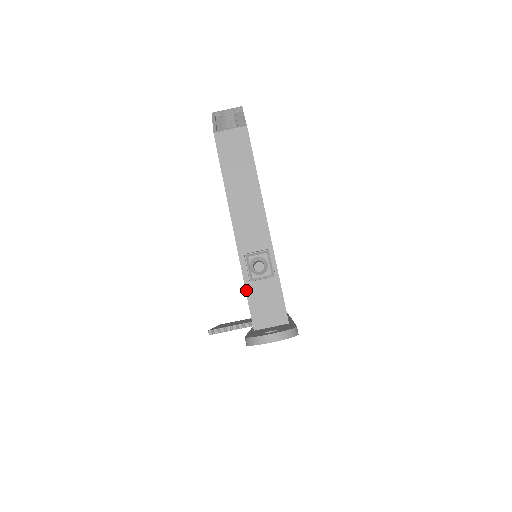
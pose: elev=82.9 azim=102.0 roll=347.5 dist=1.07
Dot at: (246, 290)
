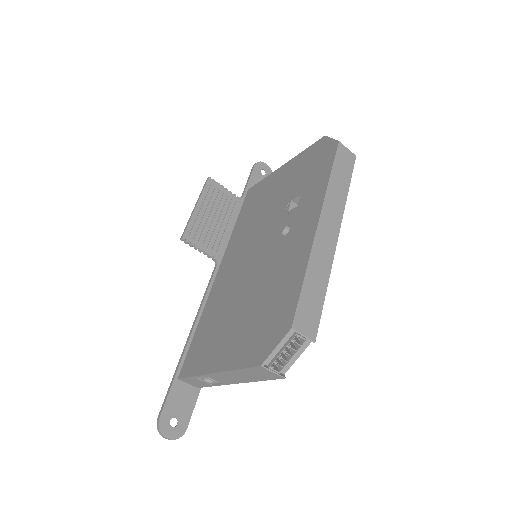
Dot at: (191, 377)
